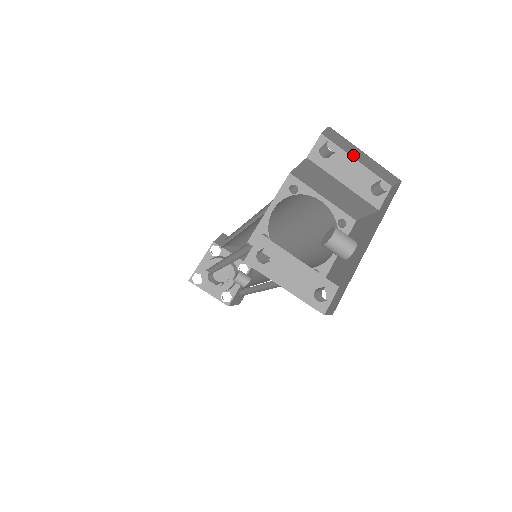
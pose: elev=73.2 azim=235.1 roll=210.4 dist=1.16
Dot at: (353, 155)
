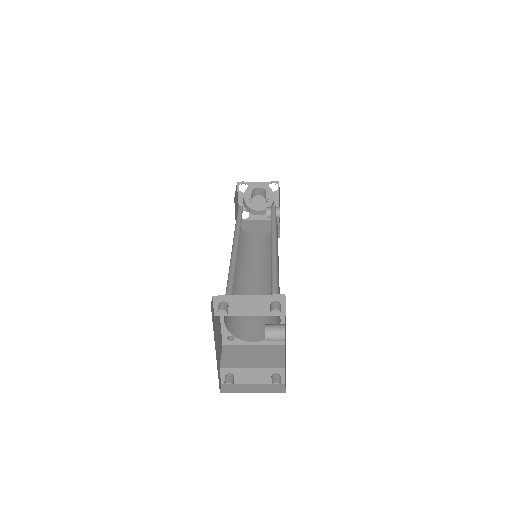
Dot at: (243, 297)
